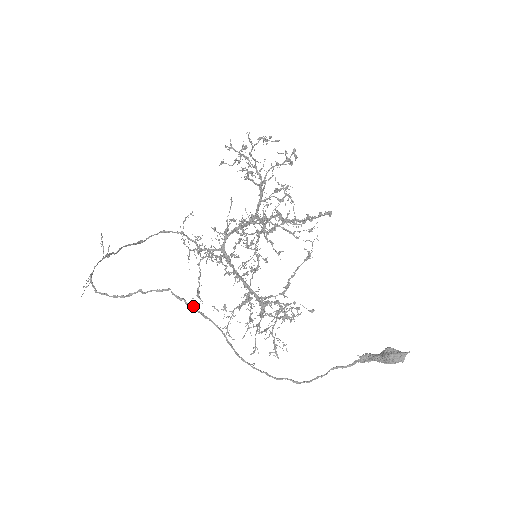
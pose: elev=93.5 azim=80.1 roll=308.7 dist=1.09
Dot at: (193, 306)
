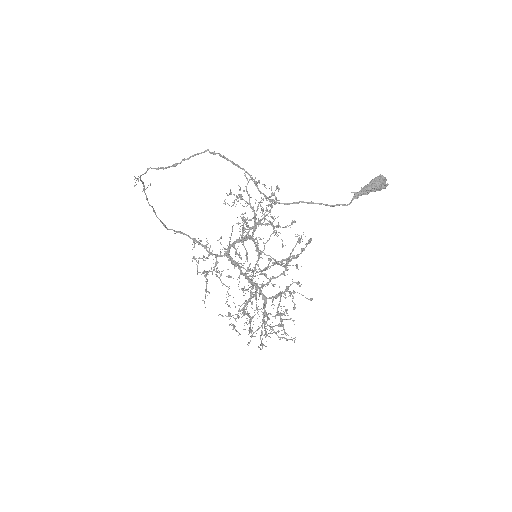
Dot at: (225, 157)
